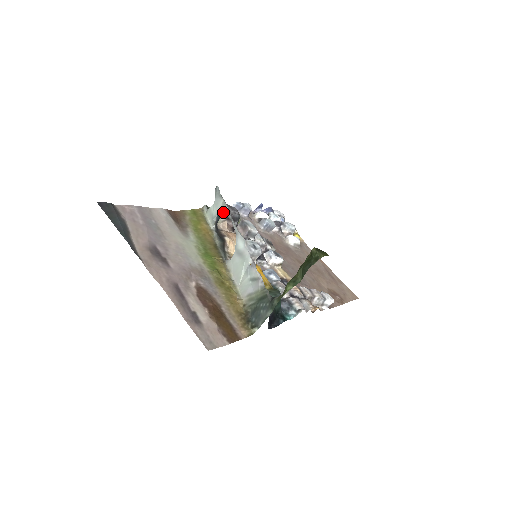
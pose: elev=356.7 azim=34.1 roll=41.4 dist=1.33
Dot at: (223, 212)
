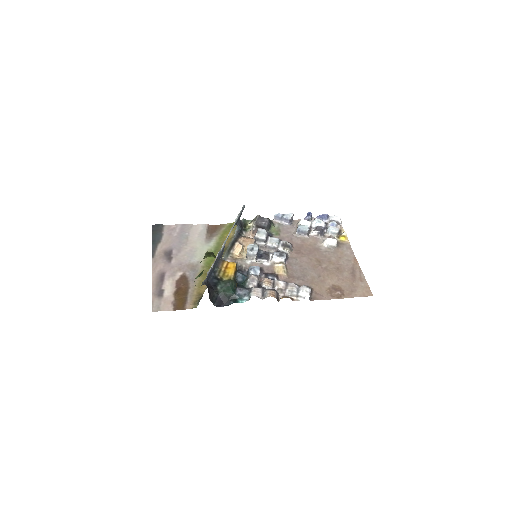
Dot at: occluded
